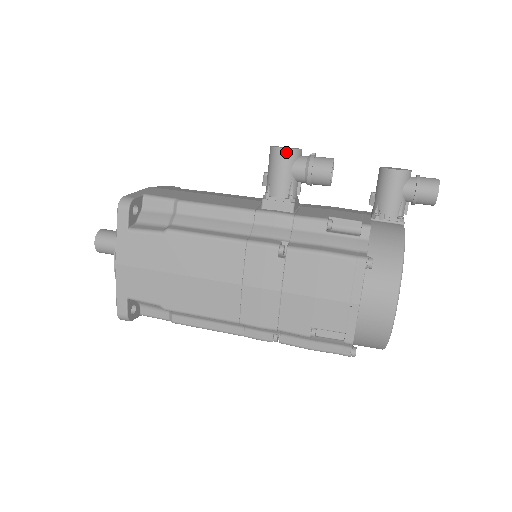
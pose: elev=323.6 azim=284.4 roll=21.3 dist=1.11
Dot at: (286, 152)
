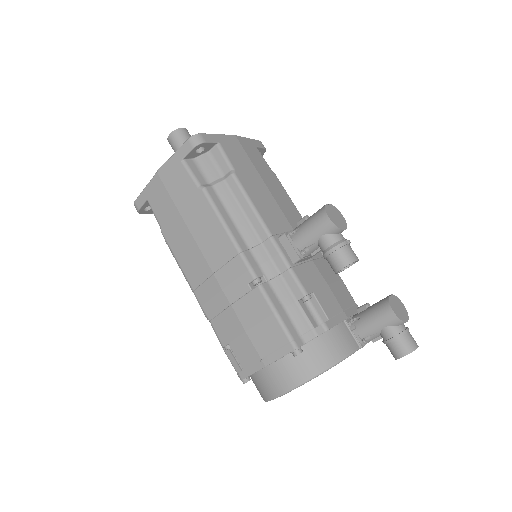
Dot at: (328, 222)
